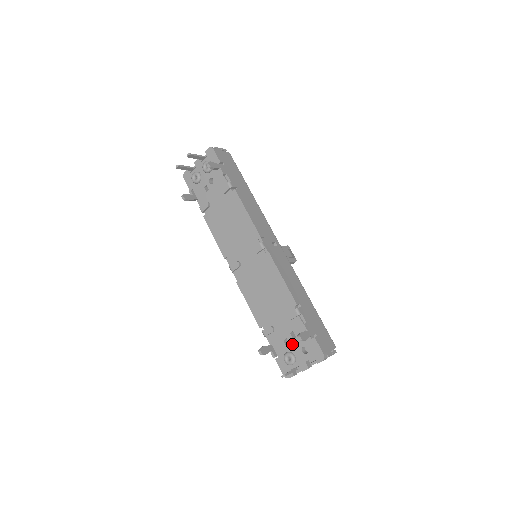
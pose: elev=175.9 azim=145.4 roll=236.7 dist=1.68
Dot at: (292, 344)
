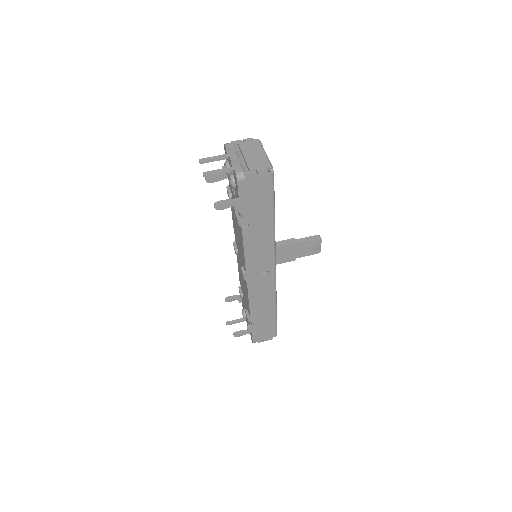
Dot at: occluded
